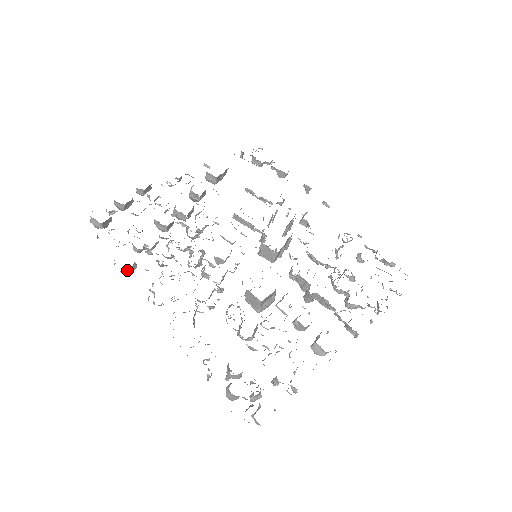
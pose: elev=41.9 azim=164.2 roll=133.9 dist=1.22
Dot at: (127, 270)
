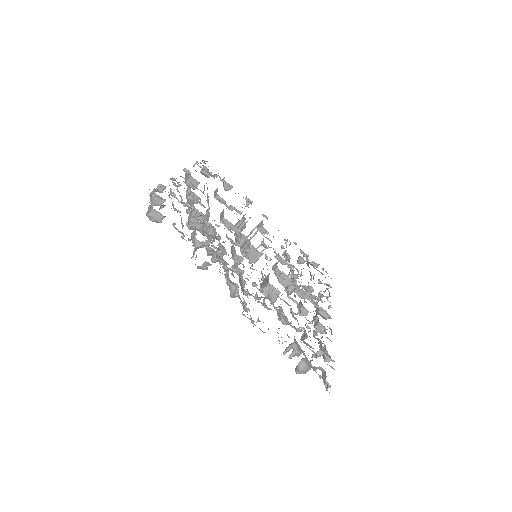
Dot at: (209, 264)
